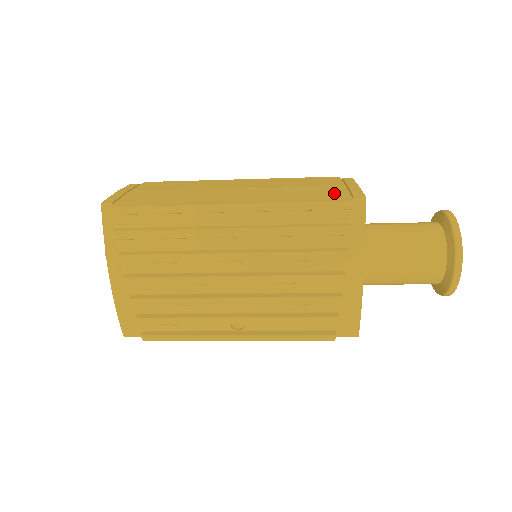
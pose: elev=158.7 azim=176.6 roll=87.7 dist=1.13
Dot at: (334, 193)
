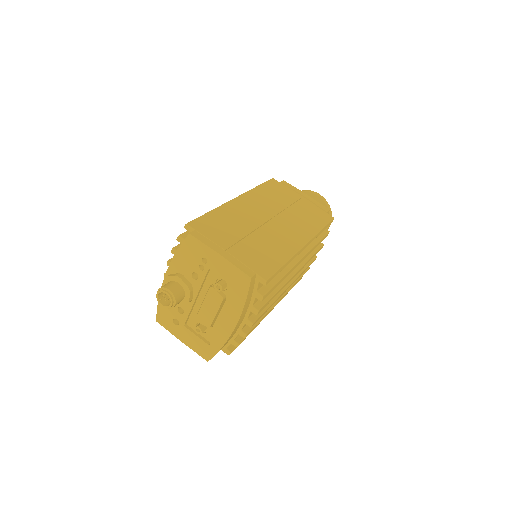
Dot at: (315, 210)
